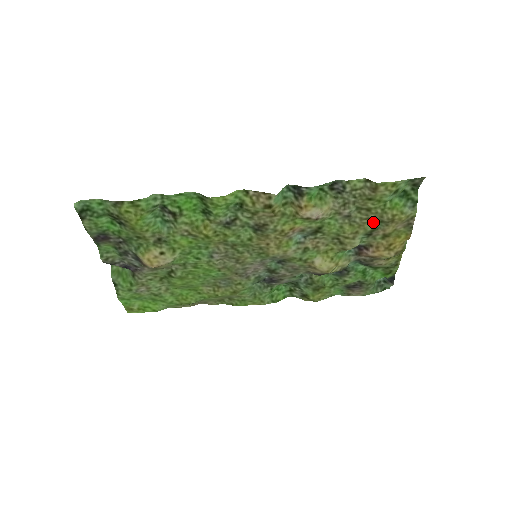
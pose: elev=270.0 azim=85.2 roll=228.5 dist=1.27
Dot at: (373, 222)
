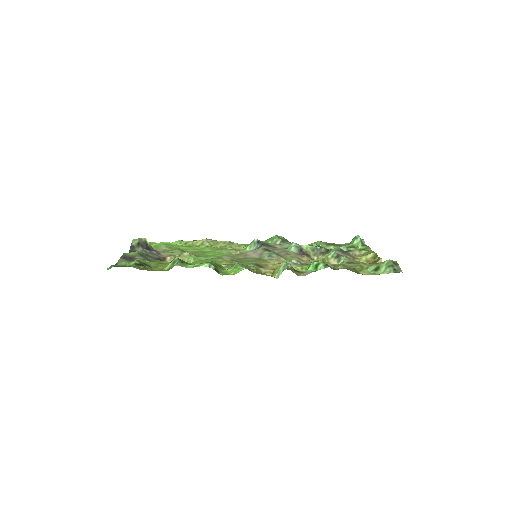
Dot at: (354, 265)
